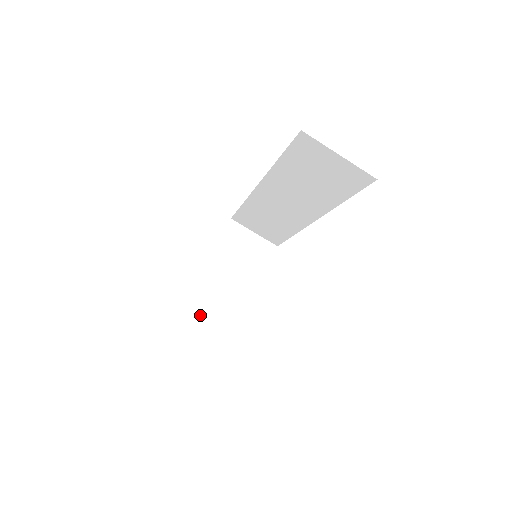
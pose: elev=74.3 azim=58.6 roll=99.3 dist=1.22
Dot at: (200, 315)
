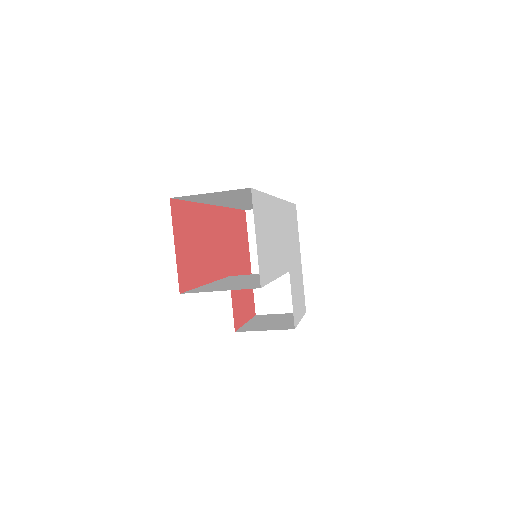
Dot at: (272, 300)
